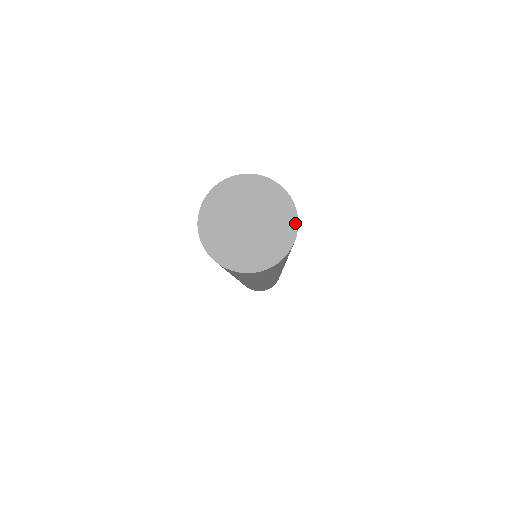
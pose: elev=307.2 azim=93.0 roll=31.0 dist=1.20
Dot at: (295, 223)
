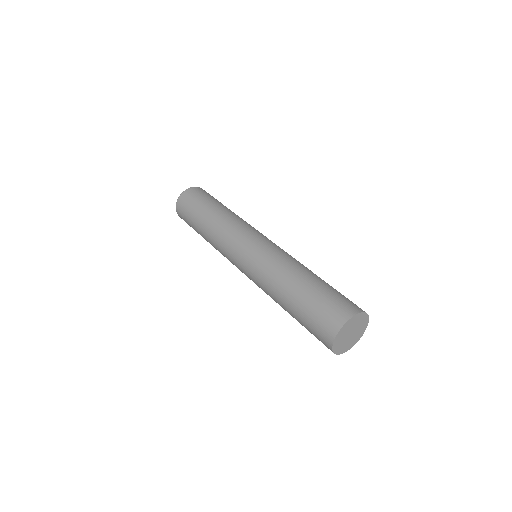
Dot at: (368, 319)
